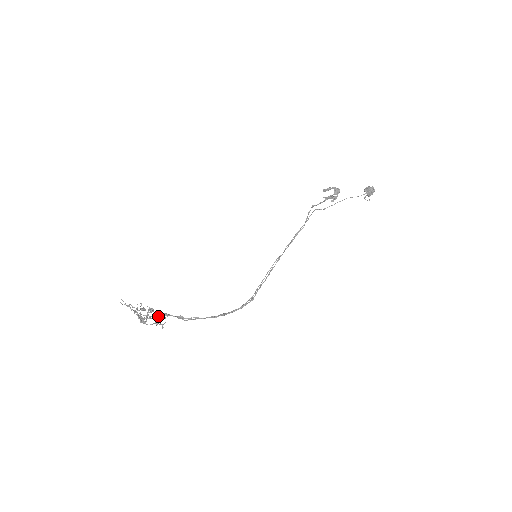
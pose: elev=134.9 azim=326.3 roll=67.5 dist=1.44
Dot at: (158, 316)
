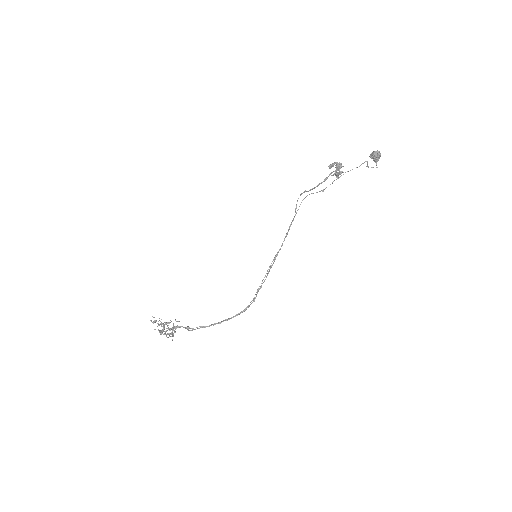
Dot at: (171, 329)
